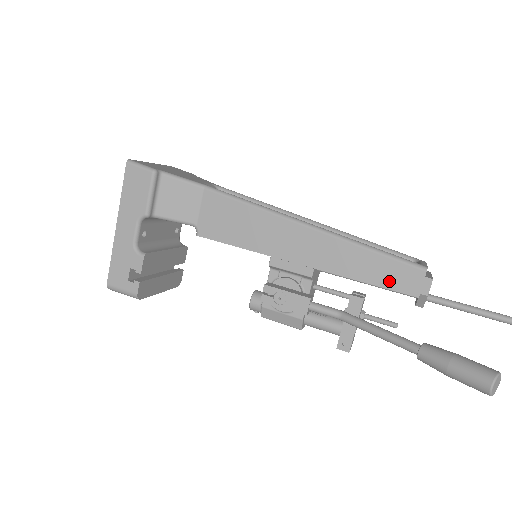
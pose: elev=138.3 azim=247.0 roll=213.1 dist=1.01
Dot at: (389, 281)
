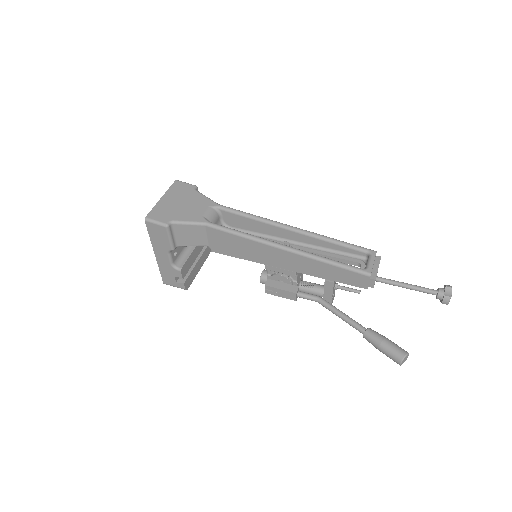
Dot at: (347, 281)
